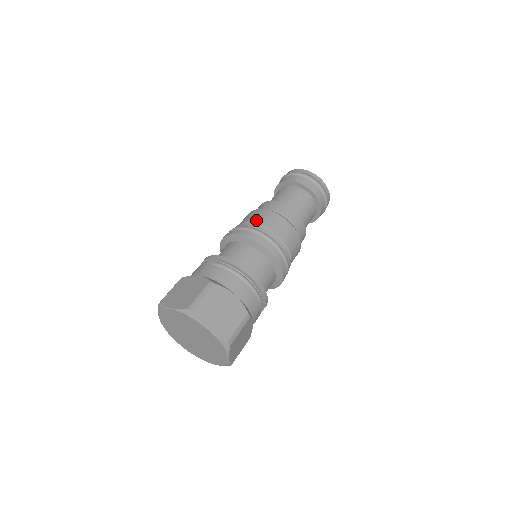
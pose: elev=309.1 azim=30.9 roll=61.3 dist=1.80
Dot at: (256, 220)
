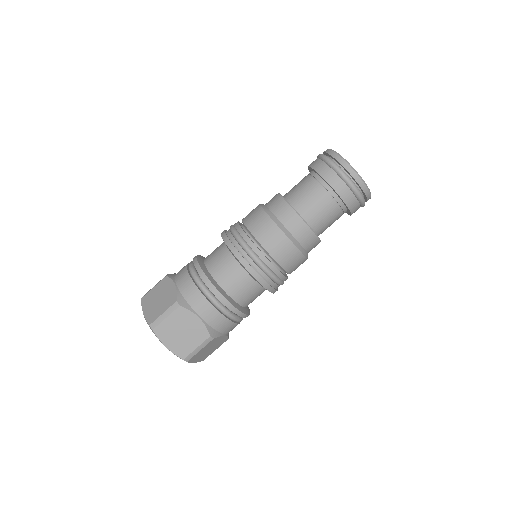
Dot at: (252, 228)
